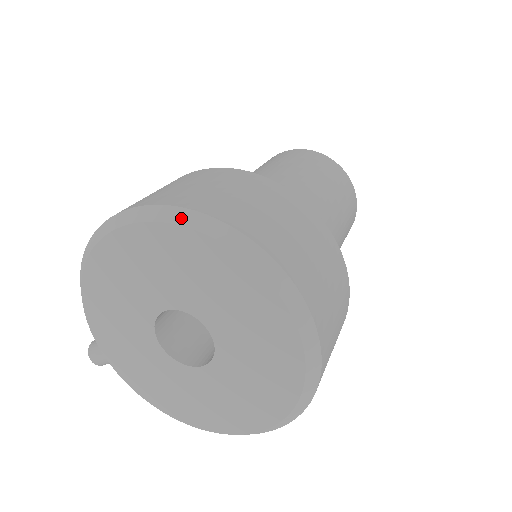
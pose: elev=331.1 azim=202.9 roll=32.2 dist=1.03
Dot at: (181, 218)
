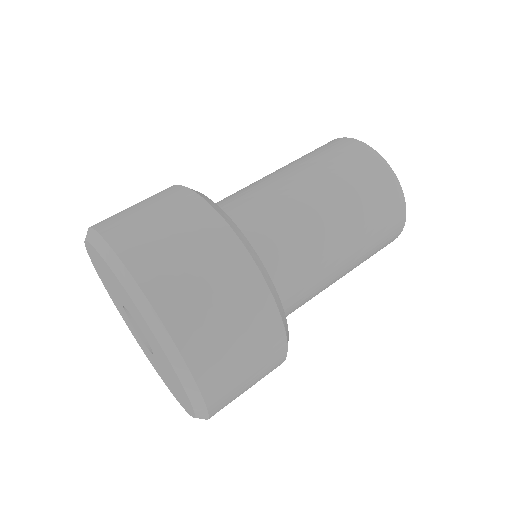
Dot at: (151, 320)
